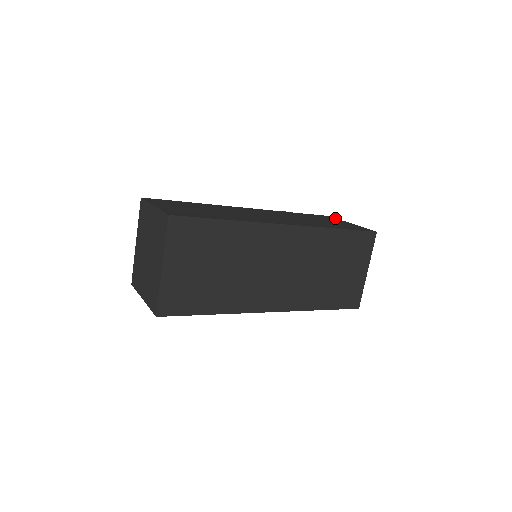
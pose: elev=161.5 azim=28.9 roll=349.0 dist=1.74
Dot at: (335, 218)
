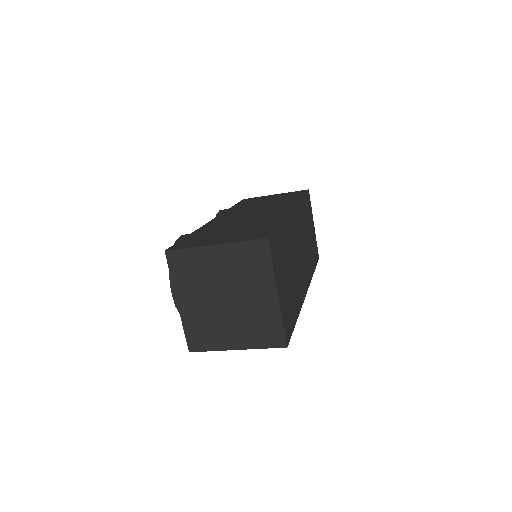
Dot at: (254, 197)
